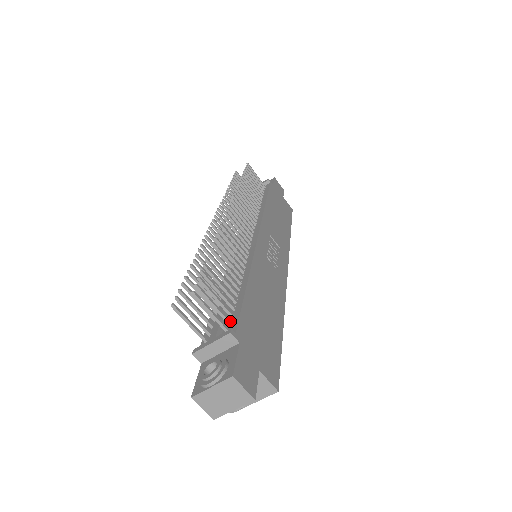
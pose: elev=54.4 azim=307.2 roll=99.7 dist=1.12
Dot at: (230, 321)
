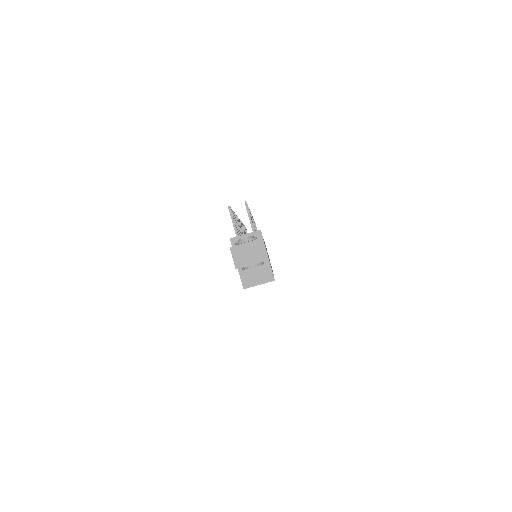
Dot at: occluded
